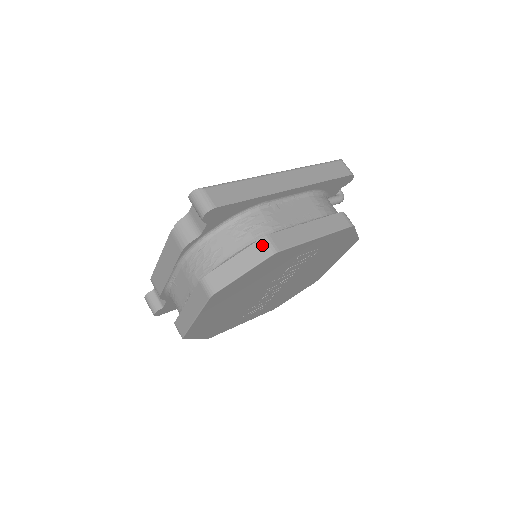
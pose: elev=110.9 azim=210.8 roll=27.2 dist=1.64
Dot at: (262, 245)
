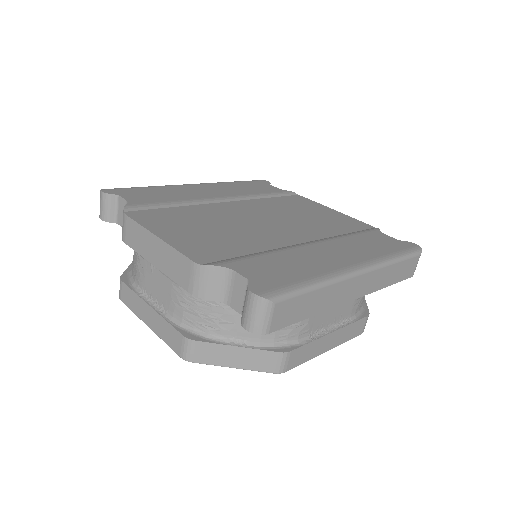
Dot at: (276, 359)
